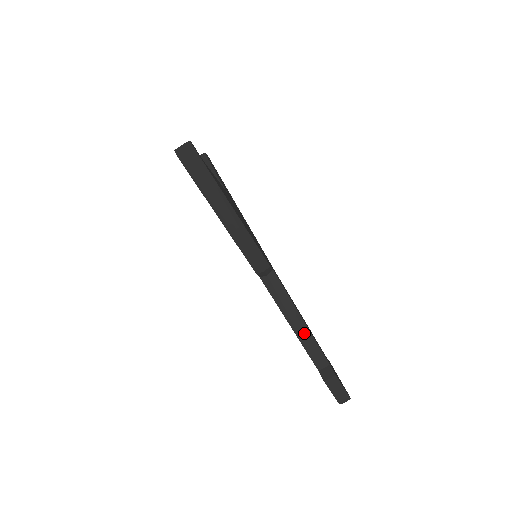
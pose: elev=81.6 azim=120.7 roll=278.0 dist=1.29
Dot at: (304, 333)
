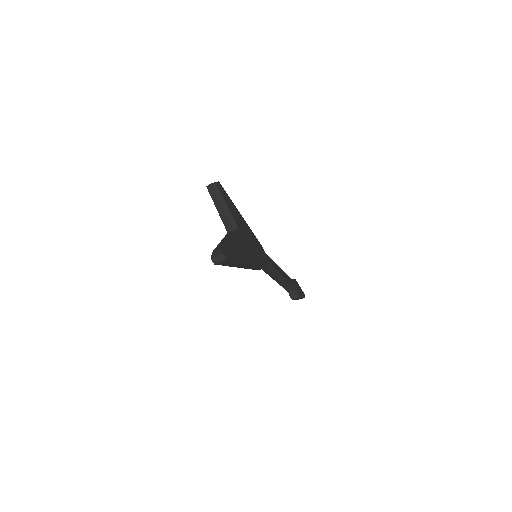
Dot at: (282, 282)
